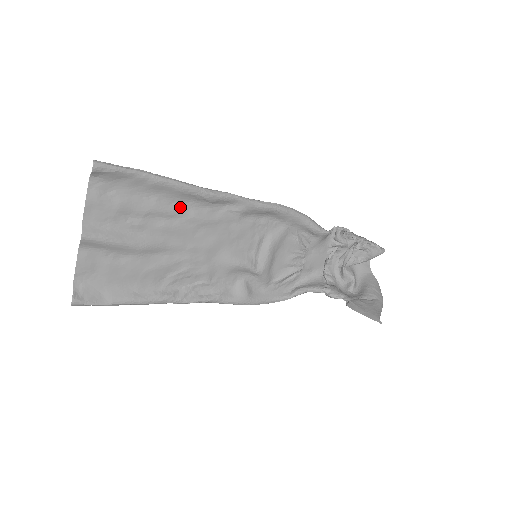
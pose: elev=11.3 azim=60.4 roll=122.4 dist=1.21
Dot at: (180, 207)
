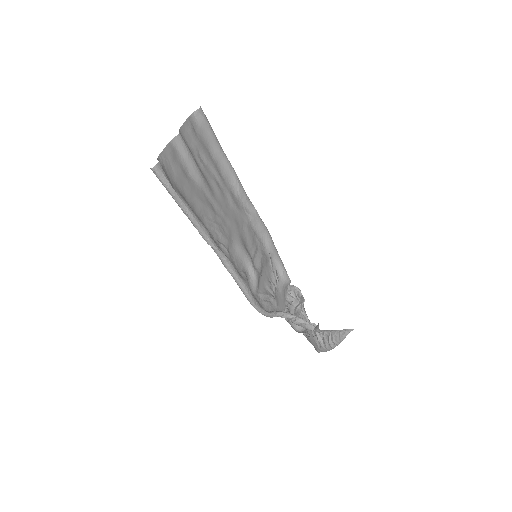
Dot at: (224, 181)
